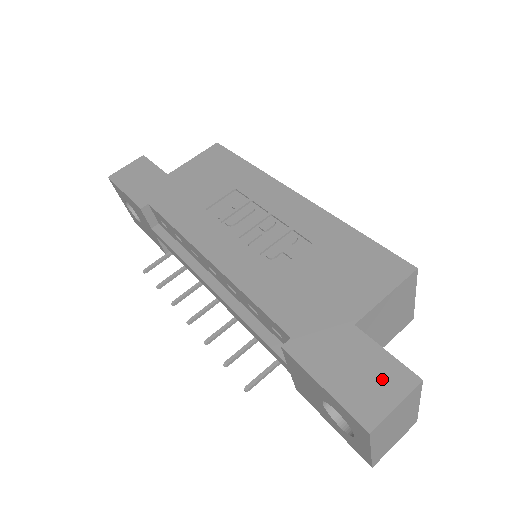
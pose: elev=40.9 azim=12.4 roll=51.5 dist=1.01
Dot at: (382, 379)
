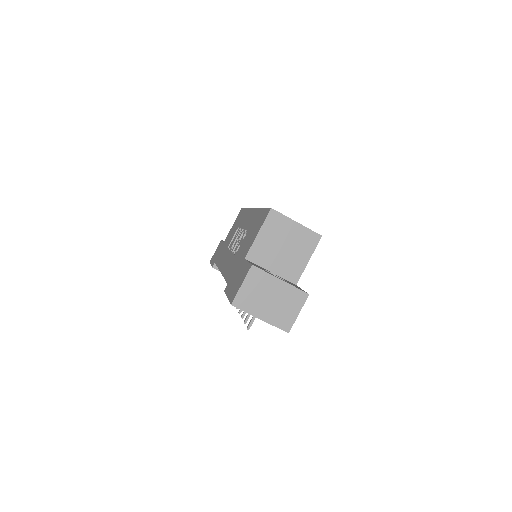
Dot at: (242, 276)
